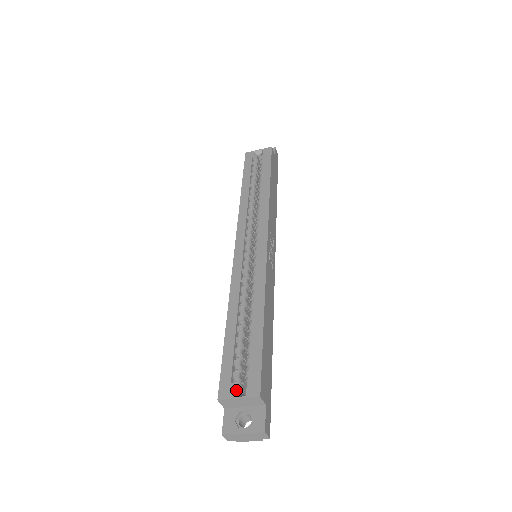
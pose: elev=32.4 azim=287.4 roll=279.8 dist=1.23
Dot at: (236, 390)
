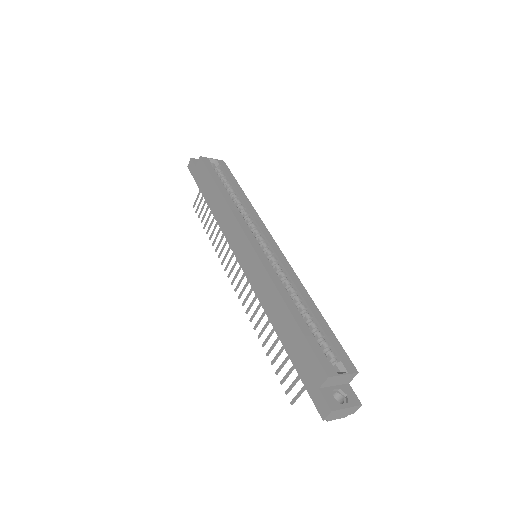
Dot at: (334, 368)
